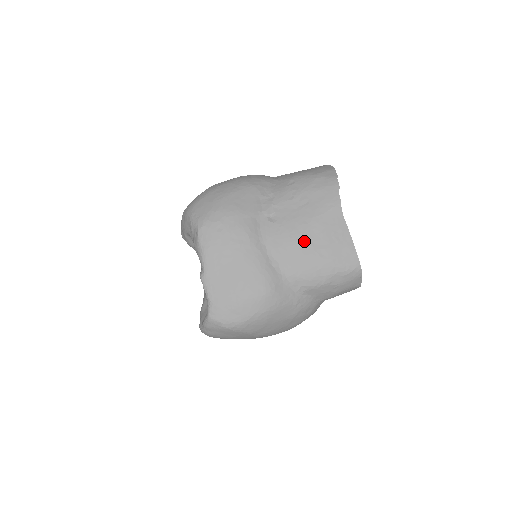
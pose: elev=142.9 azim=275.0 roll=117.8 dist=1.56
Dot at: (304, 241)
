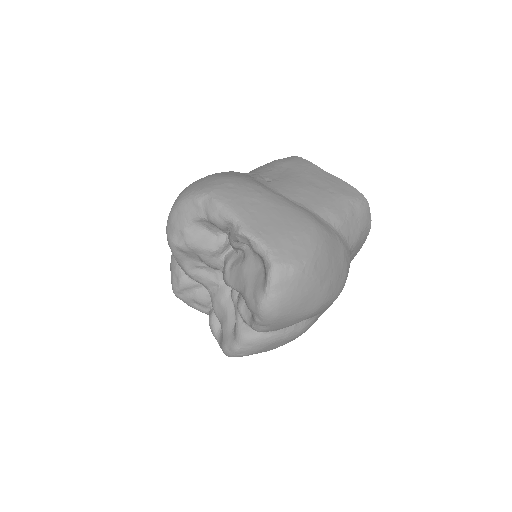
Dot at: (309, 186)
